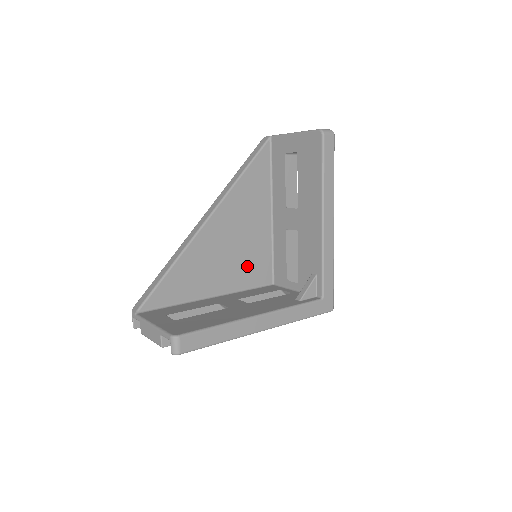
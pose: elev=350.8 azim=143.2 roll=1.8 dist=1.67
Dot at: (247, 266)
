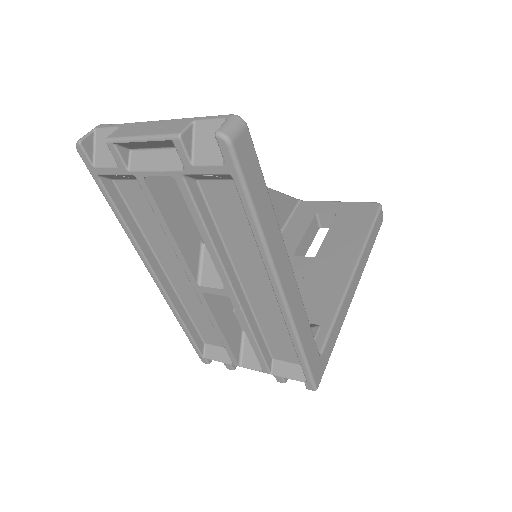
Dot at: occluded
